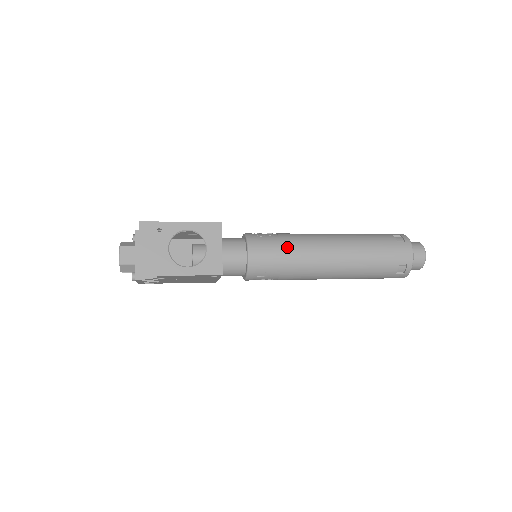
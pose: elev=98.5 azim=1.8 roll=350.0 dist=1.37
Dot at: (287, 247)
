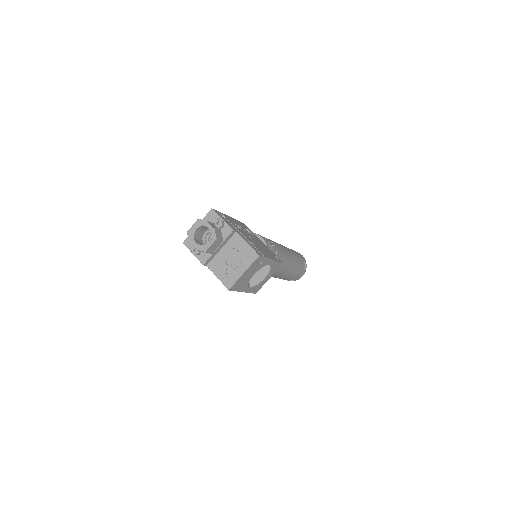
Dot at: occluded
